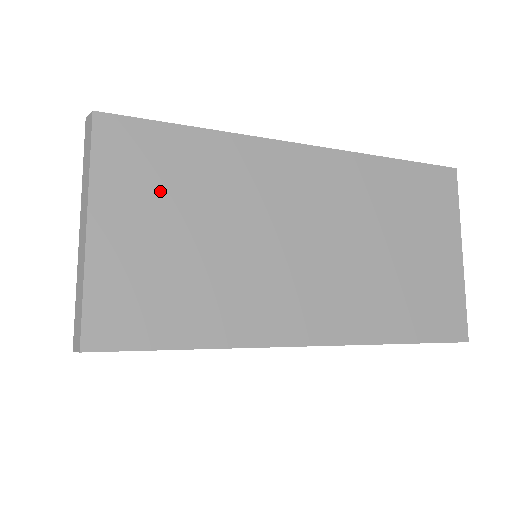
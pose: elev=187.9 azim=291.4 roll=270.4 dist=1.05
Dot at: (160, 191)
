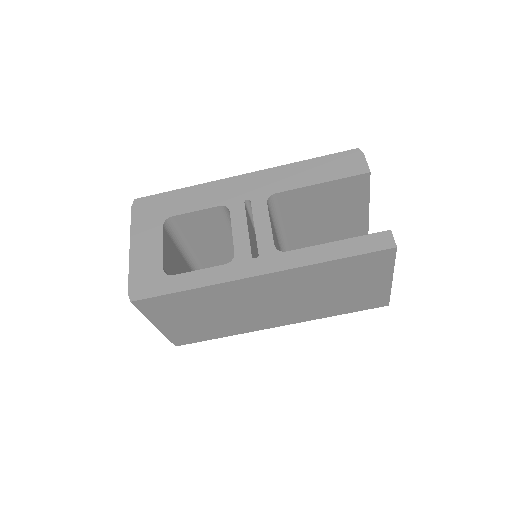
Dot at: occluded
